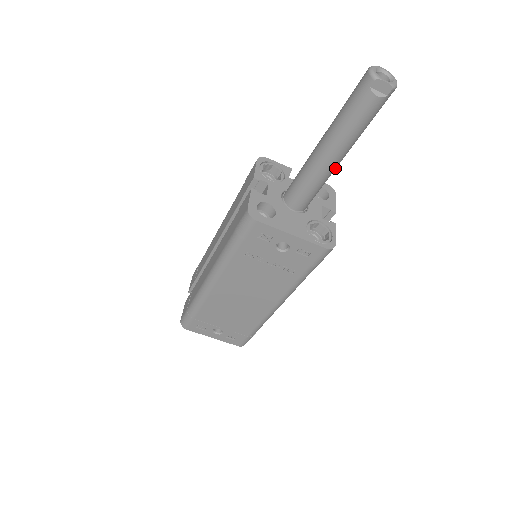
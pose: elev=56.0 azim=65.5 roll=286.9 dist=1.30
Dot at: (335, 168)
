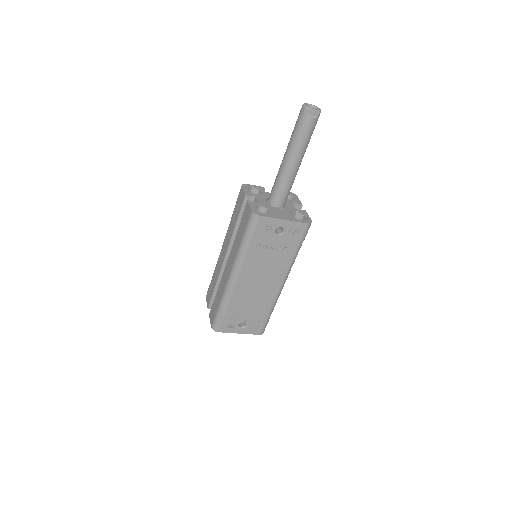
Dot at: (297, 171)
